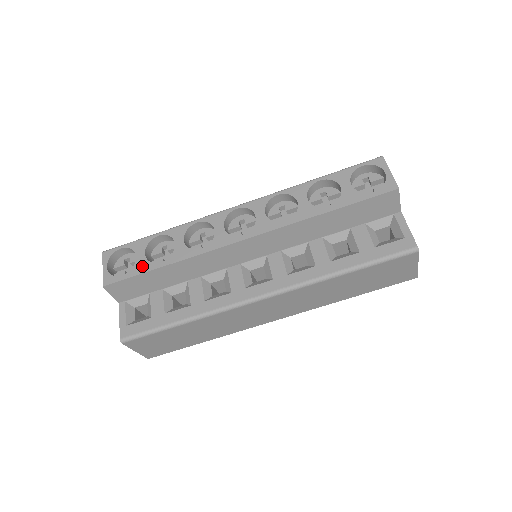
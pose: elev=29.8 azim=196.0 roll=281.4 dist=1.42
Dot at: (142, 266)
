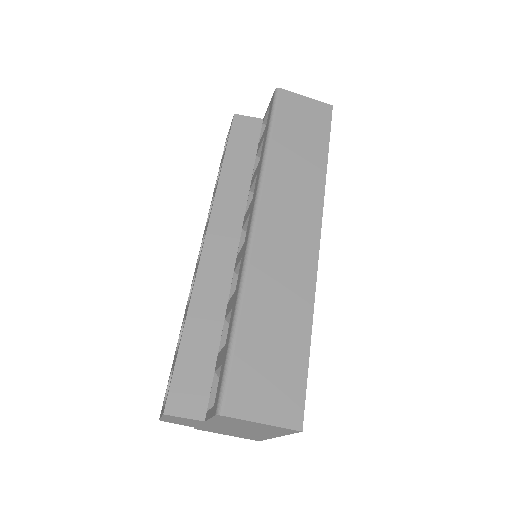
Dot at: occluded
